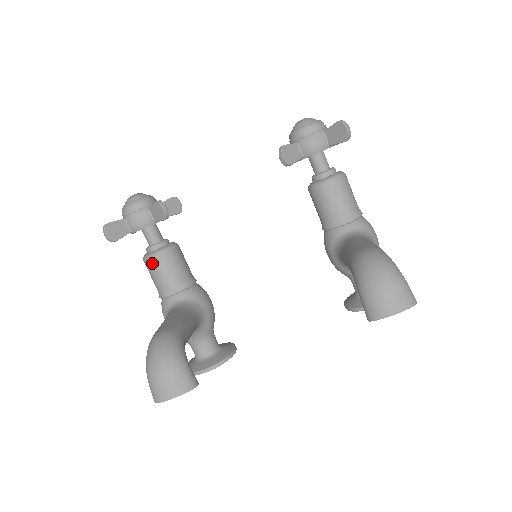
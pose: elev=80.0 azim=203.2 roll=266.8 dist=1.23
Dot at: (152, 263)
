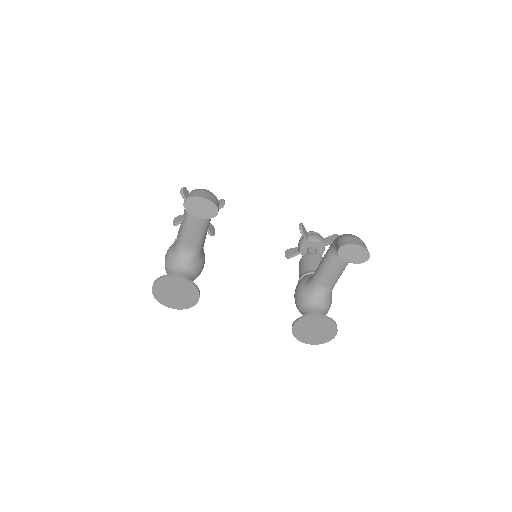
Dot at: occluded
